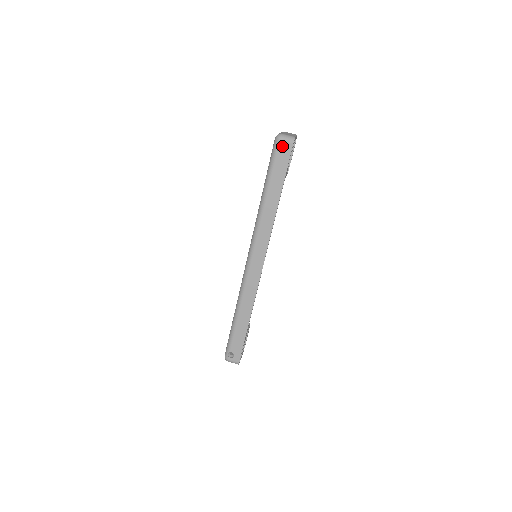
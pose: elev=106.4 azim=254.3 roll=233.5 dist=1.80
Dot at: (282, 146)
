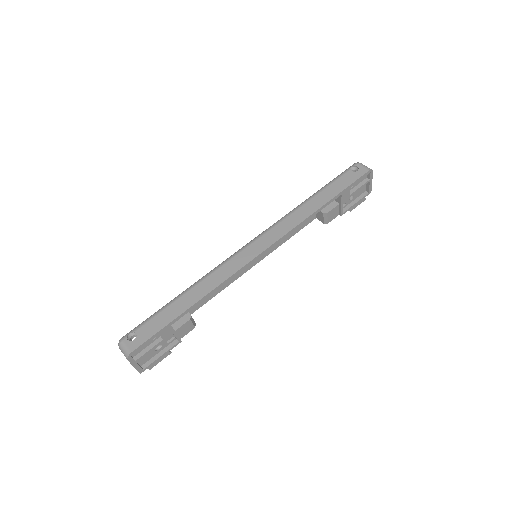
Dot at: occluded
